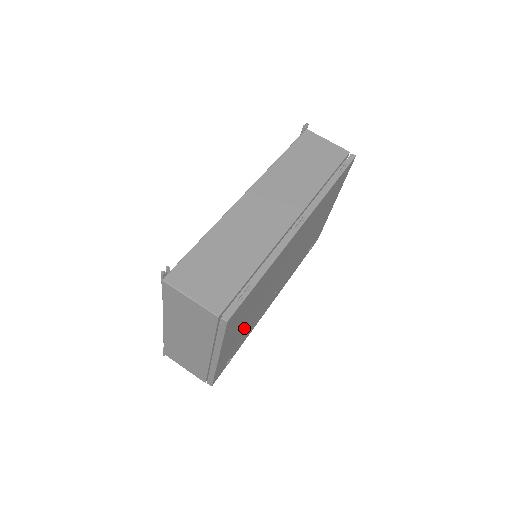
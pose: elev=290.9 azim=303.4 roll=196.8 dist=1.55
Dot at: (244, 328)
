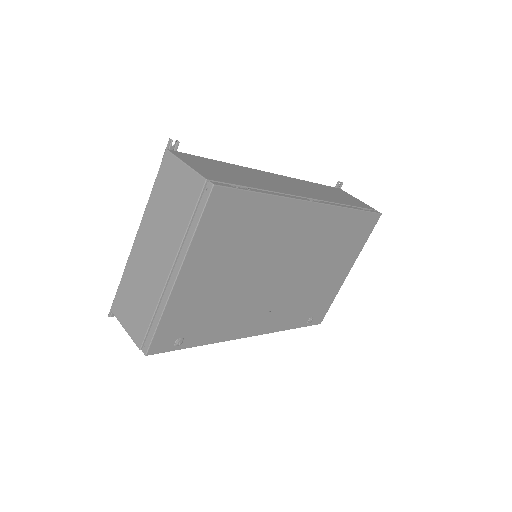
Dot at: (216, 292)
